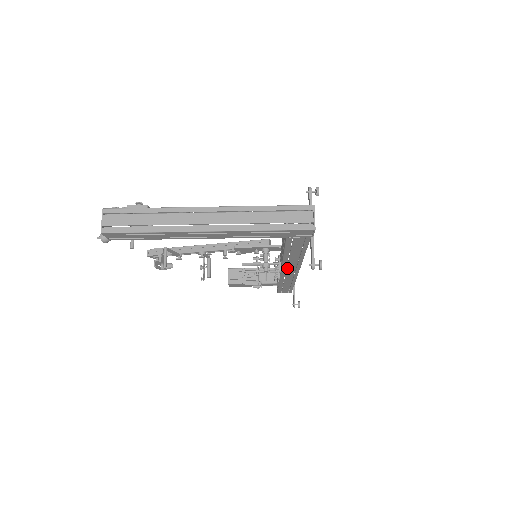
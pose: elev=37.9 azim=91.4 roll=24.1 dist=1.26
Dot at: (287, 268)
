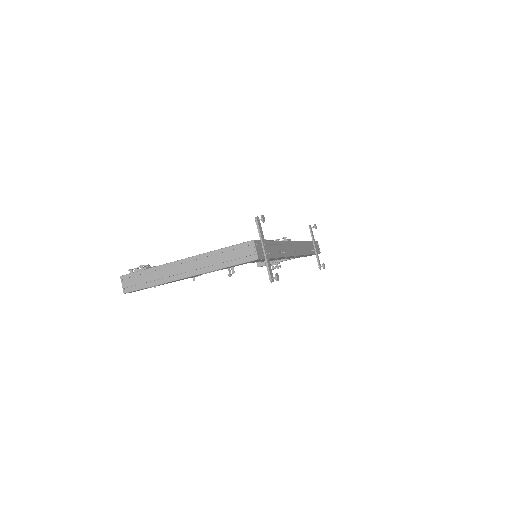
Dot at: (284, 258)
